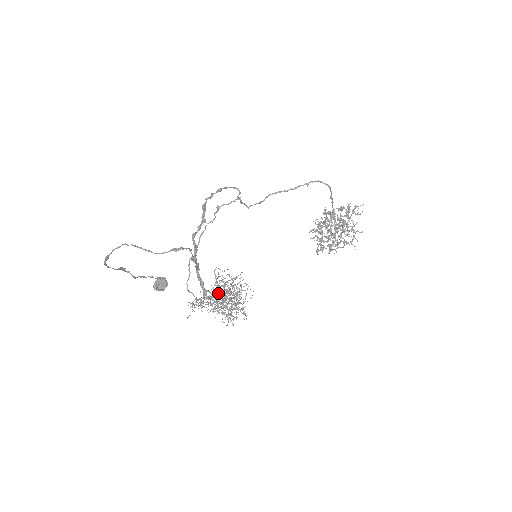
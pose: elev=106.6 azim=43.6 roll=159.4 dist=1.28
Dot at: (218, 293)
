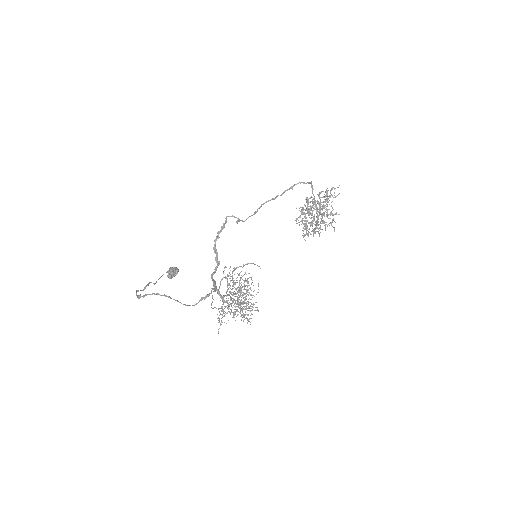
Dot at: occluded
